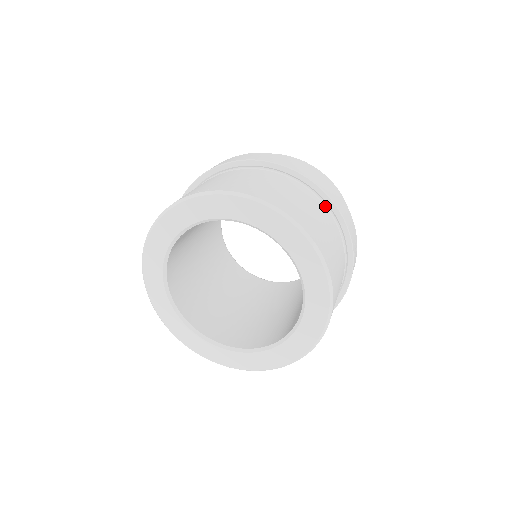
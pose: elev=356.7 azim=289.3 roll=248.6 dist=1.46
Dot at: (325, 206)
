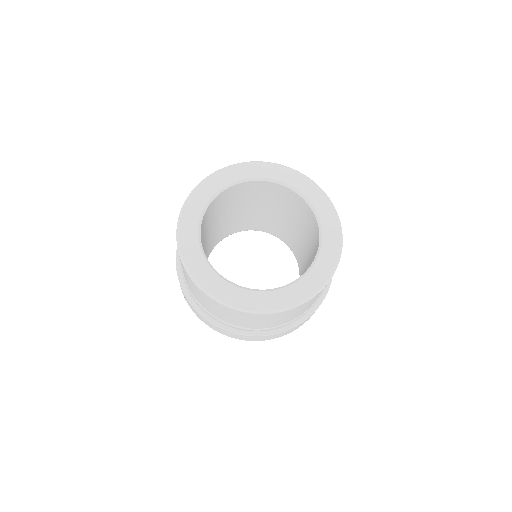
Dot at: occluded
